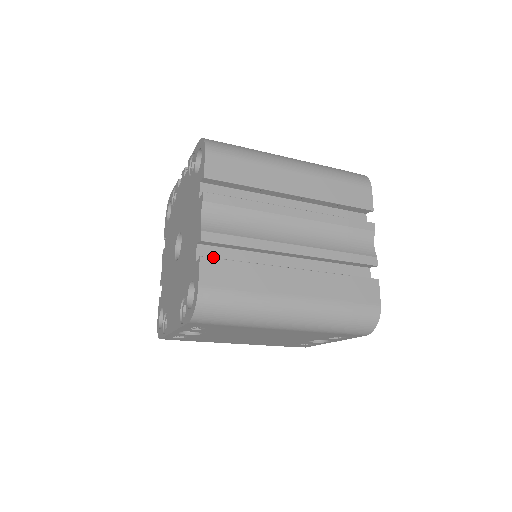
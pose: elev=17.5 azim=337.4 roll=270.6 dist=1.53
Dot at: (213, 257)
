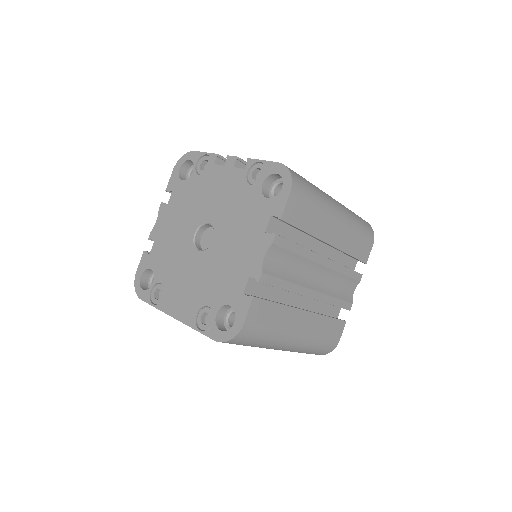
Dot at: (256, 290)
